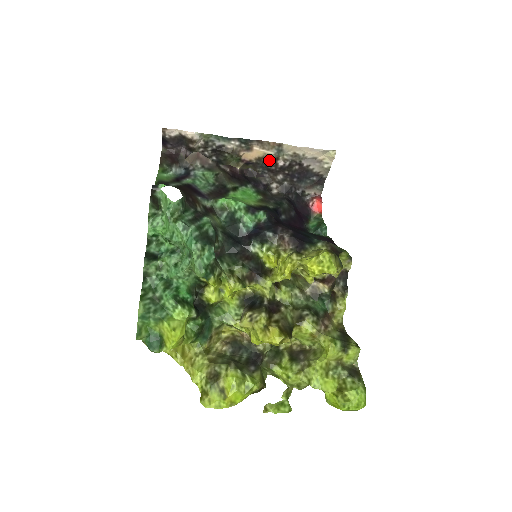
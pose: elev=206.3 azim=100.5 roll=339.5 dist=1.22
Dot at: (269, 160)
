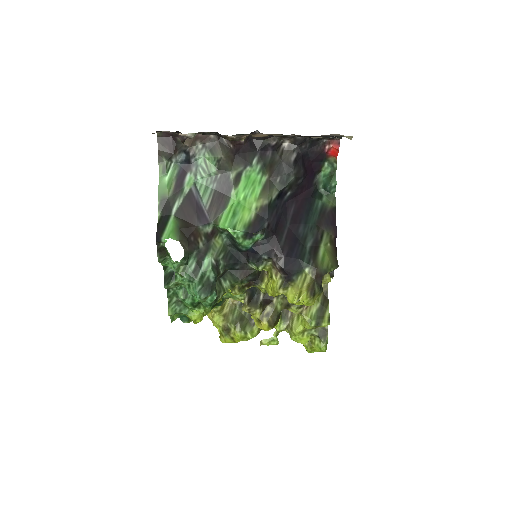
Dot at: occluded
